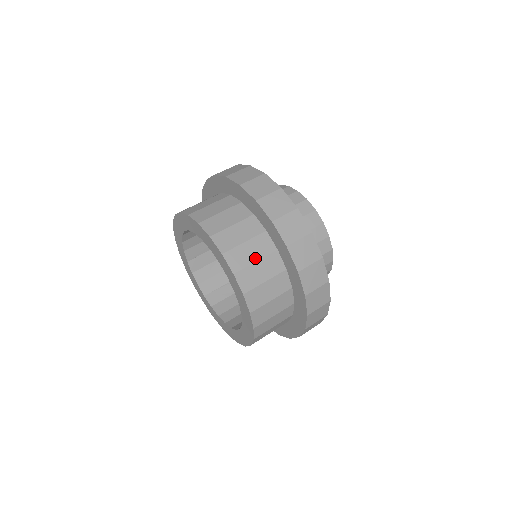
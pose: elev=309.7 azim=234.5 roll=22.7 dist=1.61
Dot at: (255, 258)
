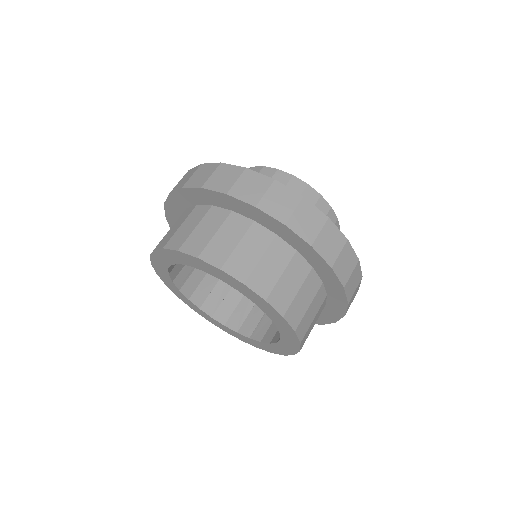
Dot at: (213, 232)
